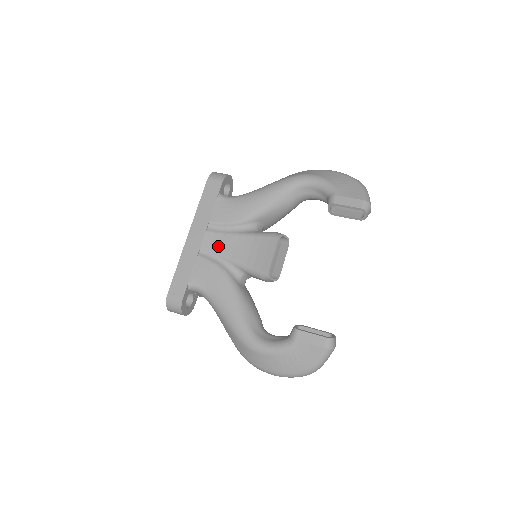
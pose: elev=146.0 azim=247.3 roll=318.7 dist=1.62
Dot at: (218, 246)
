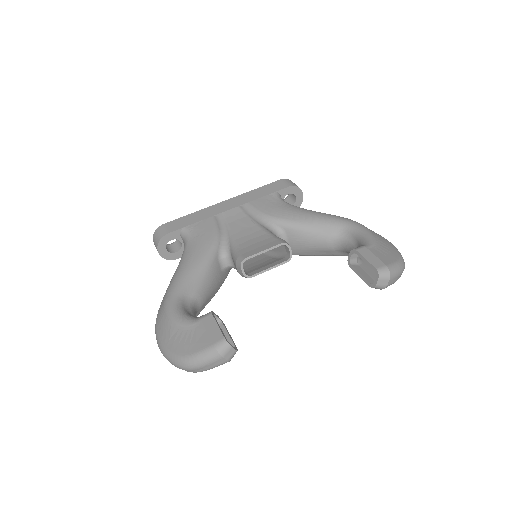
Dot at: (234, 221)
